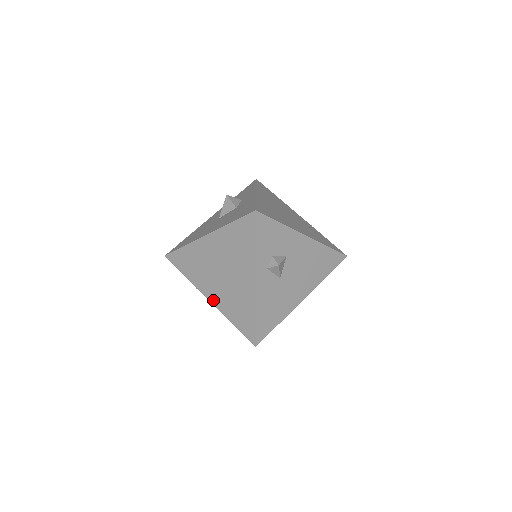
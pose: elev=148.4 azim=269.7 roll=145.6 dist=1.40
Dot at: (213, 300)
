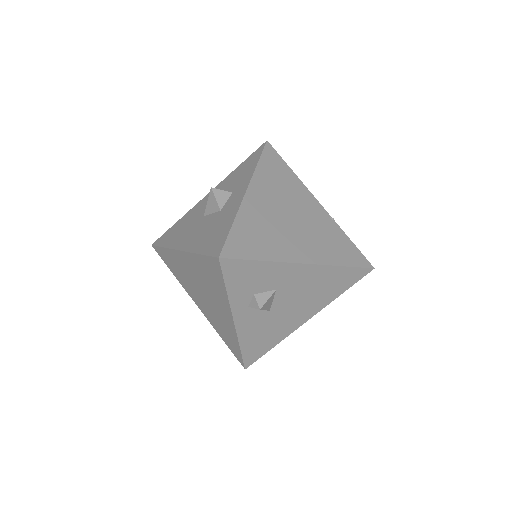
Dot at: (201, 309)
